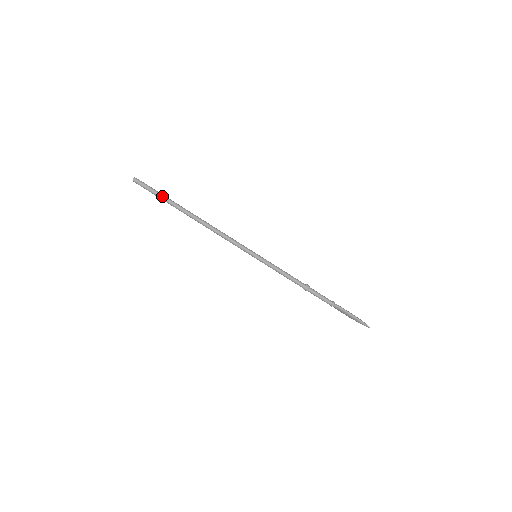
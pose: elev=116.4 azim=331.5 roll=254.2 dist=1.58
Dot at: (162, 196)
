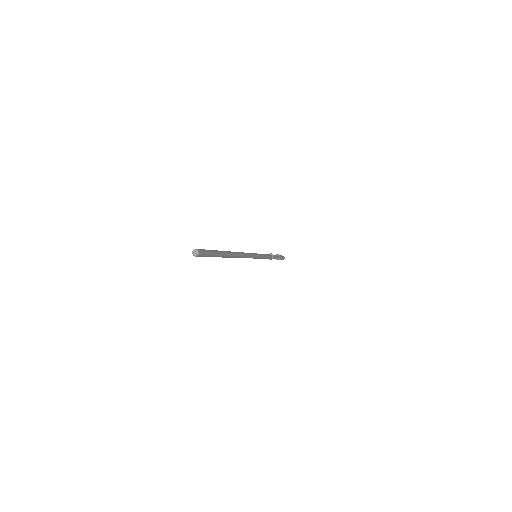
Dot at: occluded
